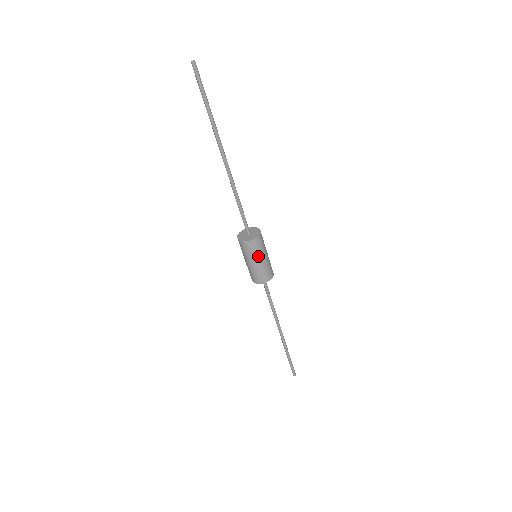
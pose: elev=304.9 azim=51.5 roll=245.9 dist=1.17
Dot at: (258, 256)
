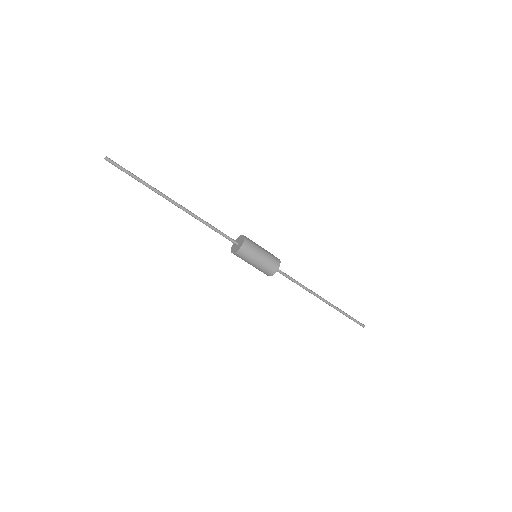
Dot at: (253, 258)
